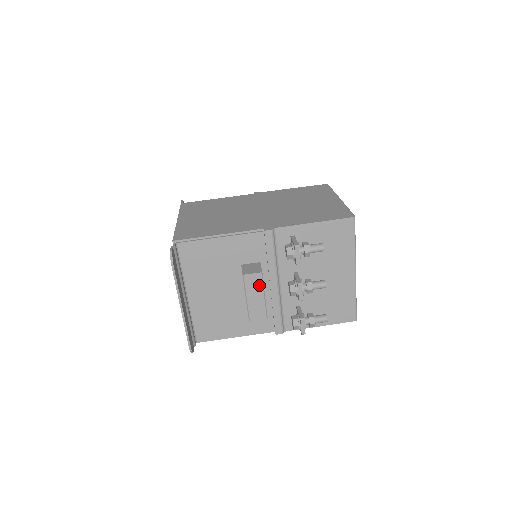
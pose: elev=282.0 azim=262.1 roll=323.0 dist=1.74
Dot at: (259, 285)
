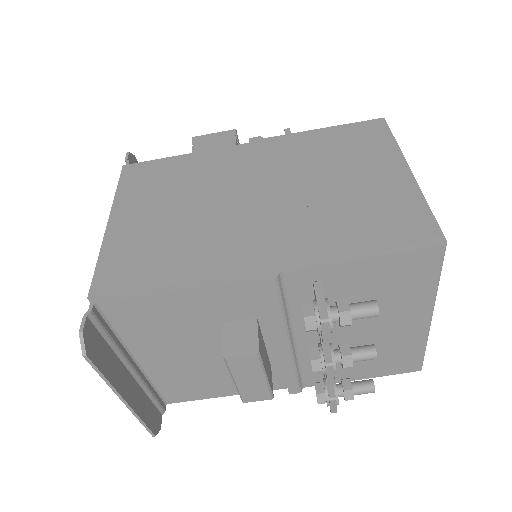
Dot at: (255, 367)
